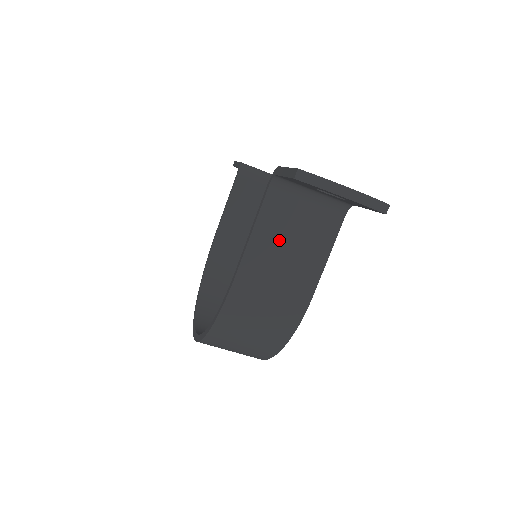
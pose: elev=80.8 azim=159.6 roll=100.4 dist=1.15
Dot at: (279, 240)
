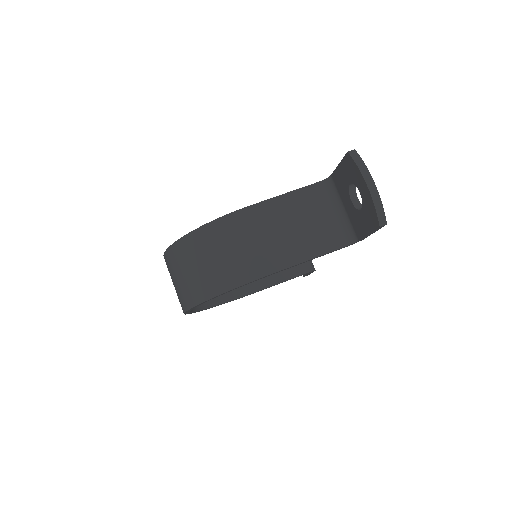
Dot at: (293, 216)
